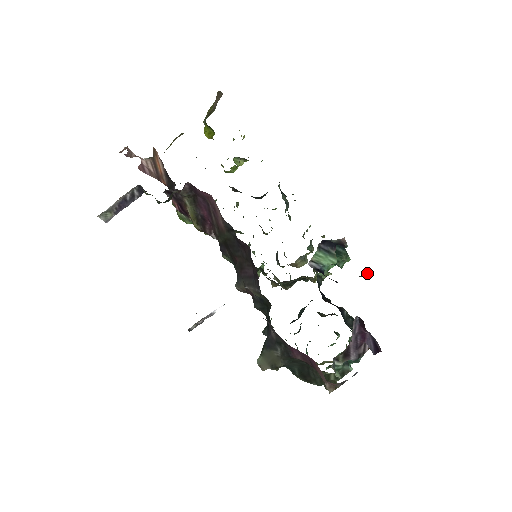
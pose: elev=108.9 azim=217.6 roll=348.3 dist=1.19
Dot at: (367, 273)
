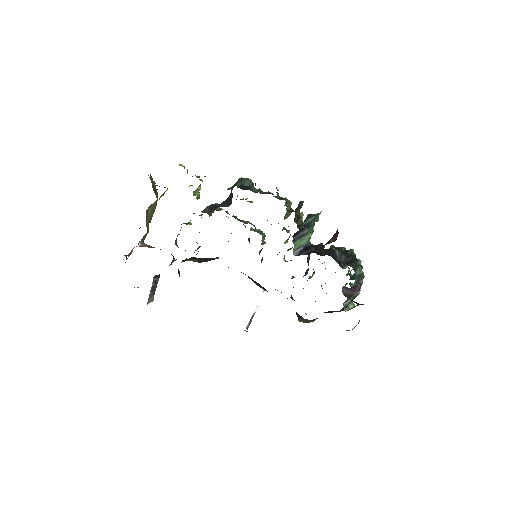
Dot at: (337, 236)
